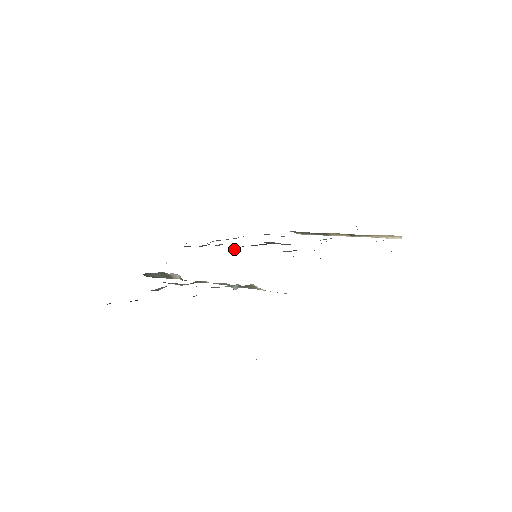
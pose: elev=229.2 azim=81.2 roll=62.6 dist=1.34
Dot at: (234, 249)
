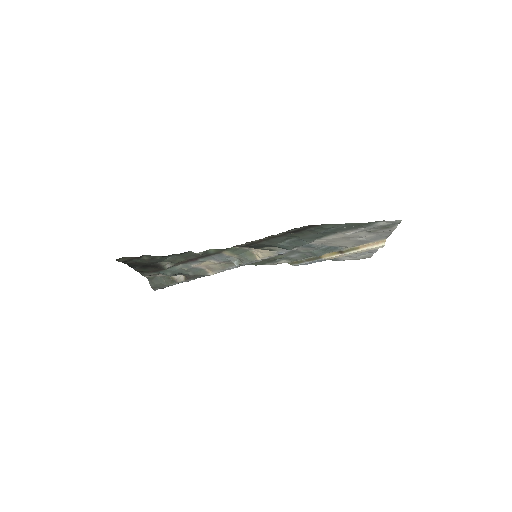
Dot at: occluded
